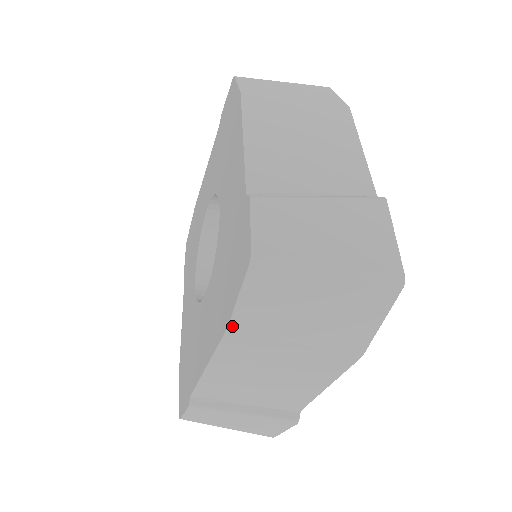
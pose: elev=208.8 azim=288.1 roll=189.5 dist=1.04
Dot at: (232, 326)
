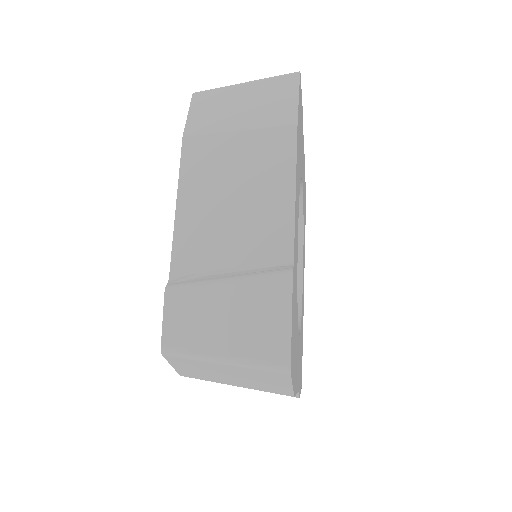
Dot at: (182, 375)
